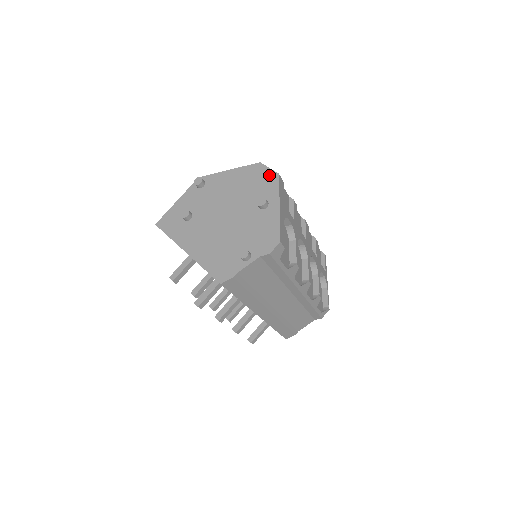
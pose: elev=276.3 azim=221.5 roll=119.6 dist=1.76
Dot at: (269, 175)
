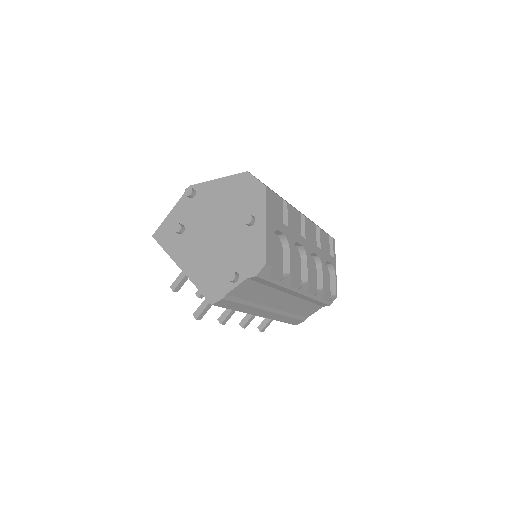
Dot at: (256, 187)
